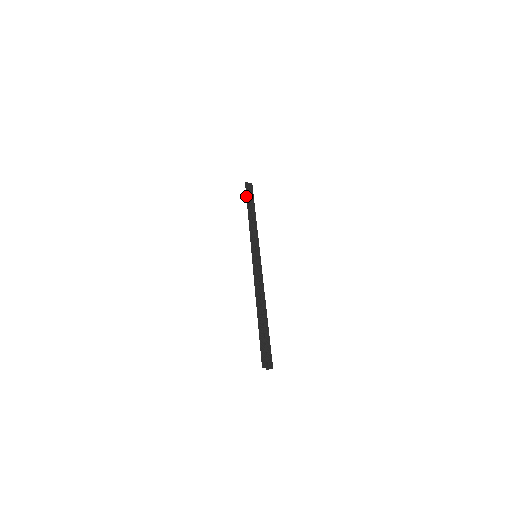
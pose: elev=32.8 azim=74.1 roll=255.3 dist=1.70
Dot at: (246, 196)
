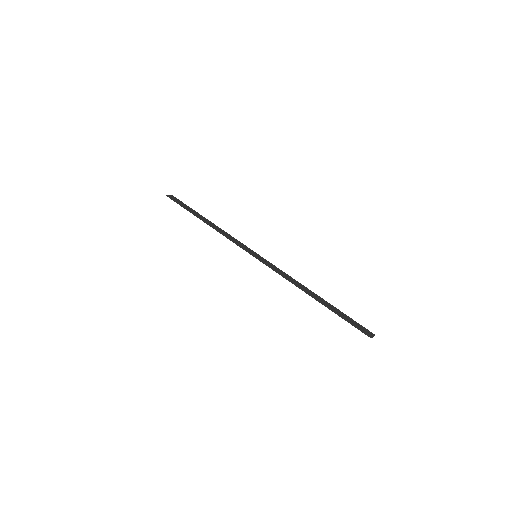
Dot at: occluded
